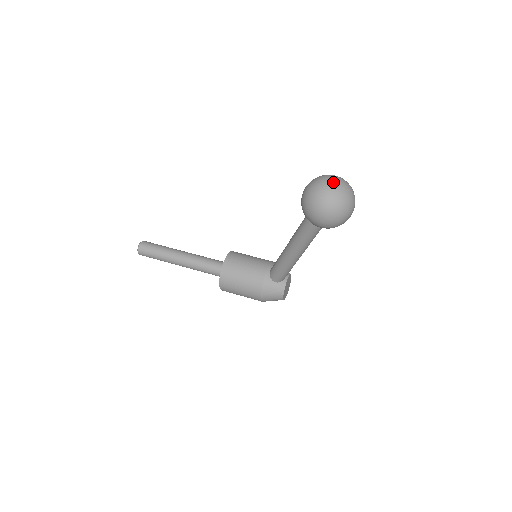
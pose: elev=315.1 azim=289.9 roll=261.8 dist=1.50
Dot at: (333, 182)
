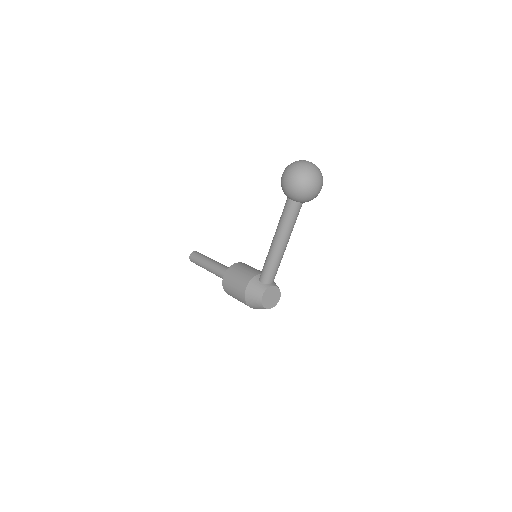
Dot at: occluded
